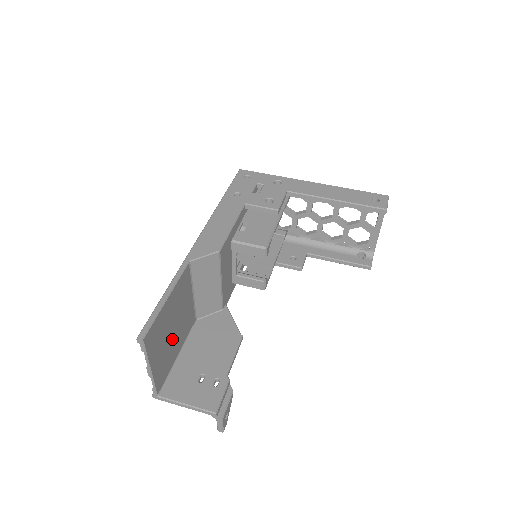
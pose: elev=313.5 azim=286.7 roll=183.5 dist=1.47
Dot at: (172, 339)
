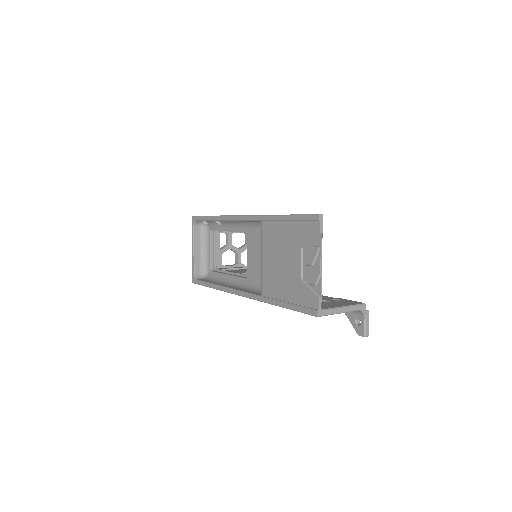
Dot at: (293, 269)
